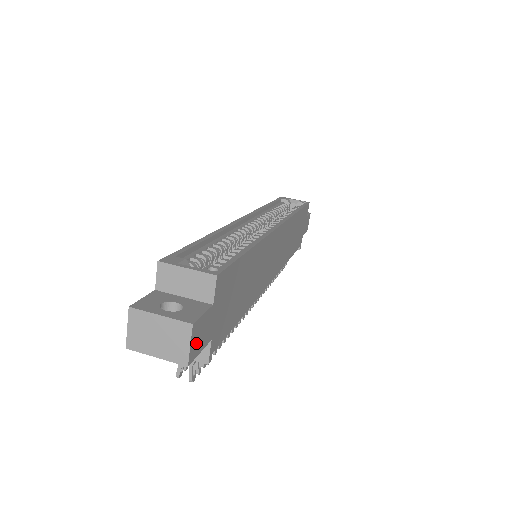
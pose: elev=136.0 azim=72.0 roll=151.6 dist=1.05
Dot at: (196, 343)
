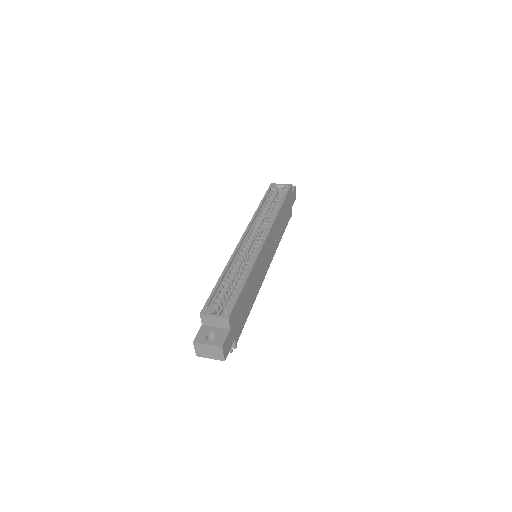
Dot at: (226, 350)
